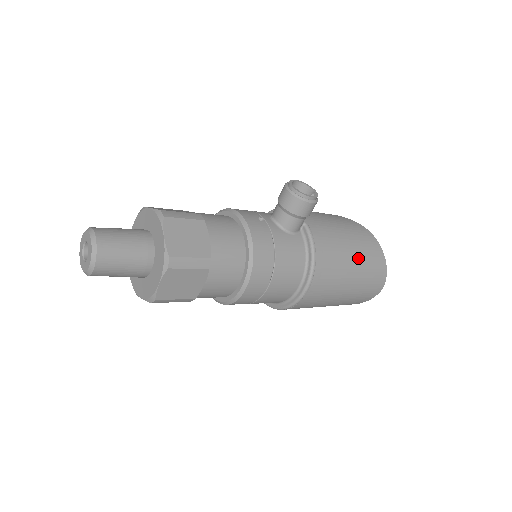
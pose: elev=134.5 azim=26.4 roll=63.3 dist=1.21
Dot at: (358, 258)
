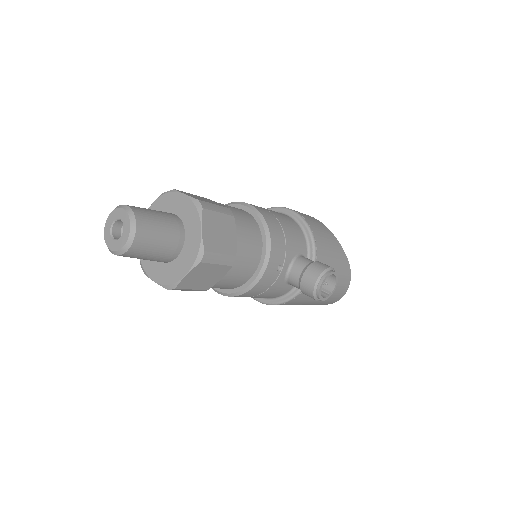
Dot at: (316, 303)
